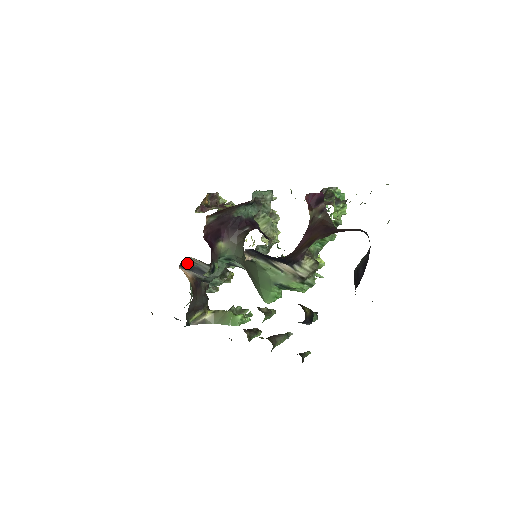
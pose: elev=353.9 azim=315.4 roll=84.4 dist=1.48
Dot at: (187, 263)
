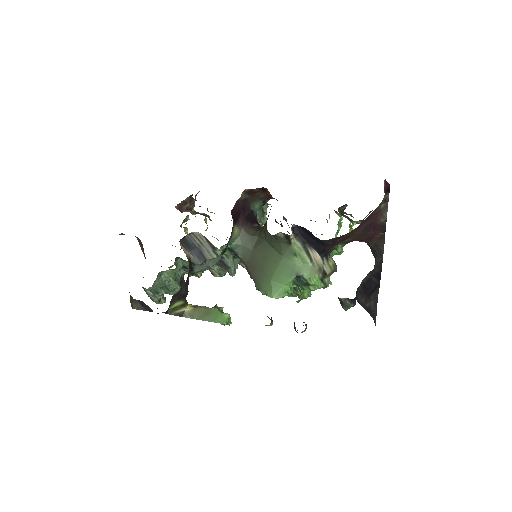
Dot at: (190, 239)
